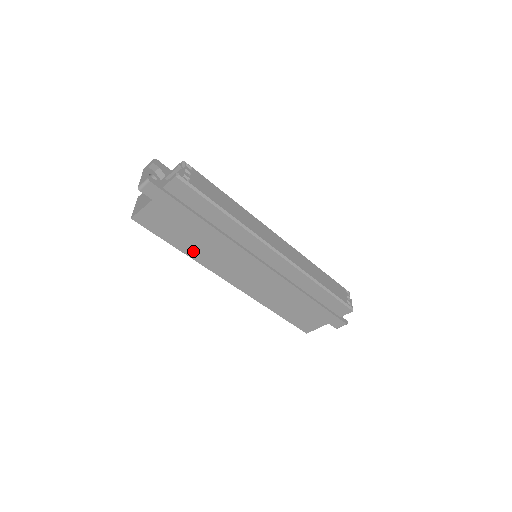
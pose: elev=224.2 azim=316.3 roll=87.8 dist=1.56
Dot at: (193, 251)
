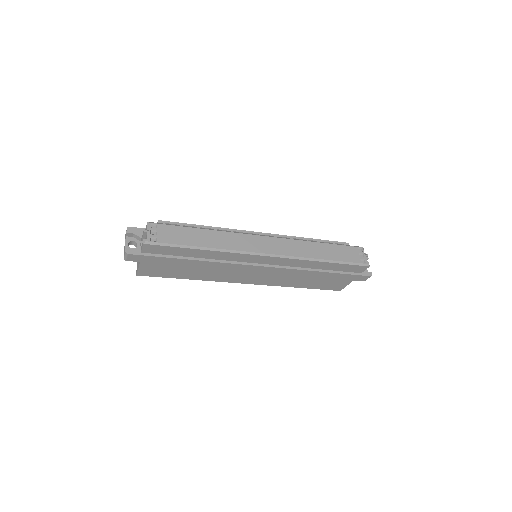
Dot at: (198, 276)
